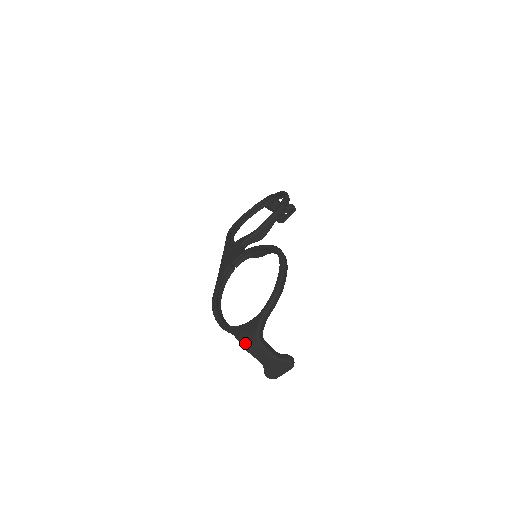
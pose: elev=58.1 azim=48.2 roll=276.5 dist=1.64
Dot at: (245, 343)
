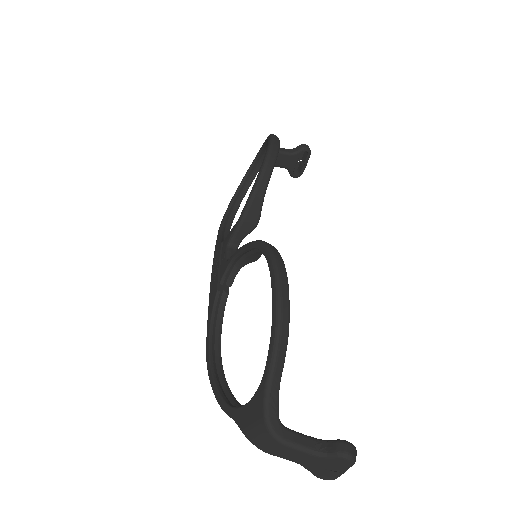
Dot at: (256, 441)
